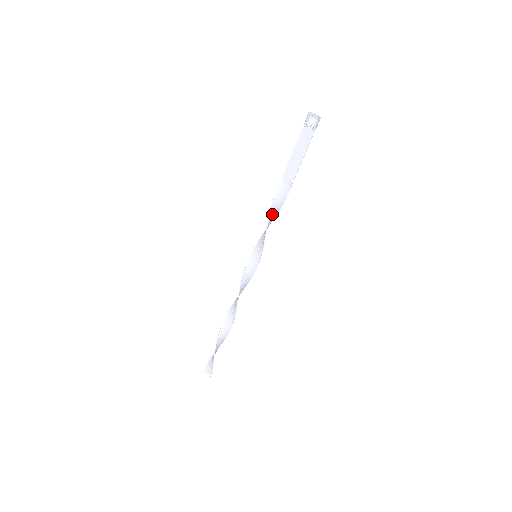
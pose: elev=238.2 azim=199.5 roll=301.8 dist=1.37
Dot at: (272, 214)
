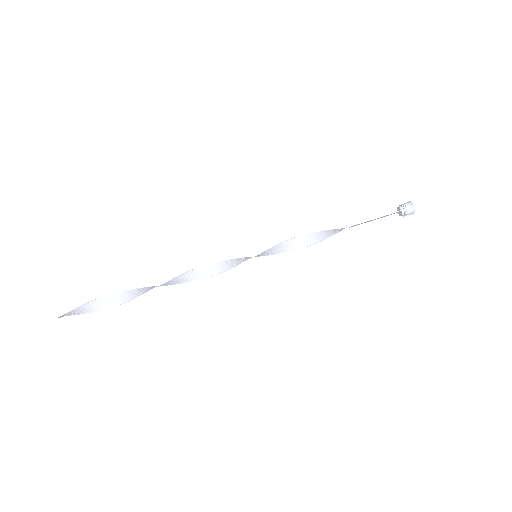
Dot at: (309, 238)
